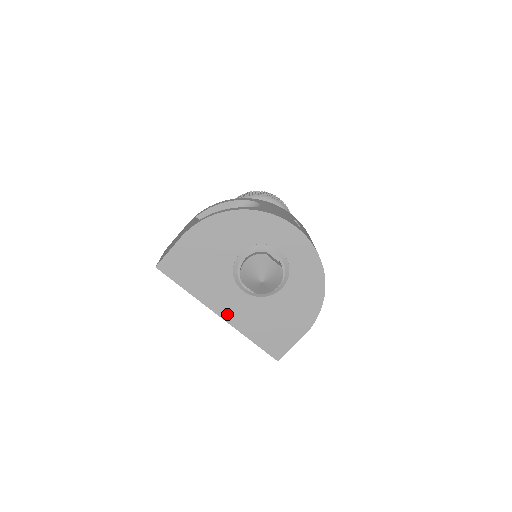
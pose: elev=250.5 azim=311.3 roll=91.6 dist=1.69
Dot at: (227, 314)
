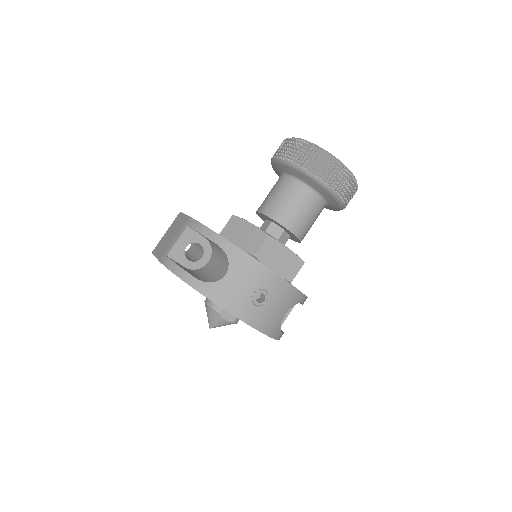
Dot at: occluded
